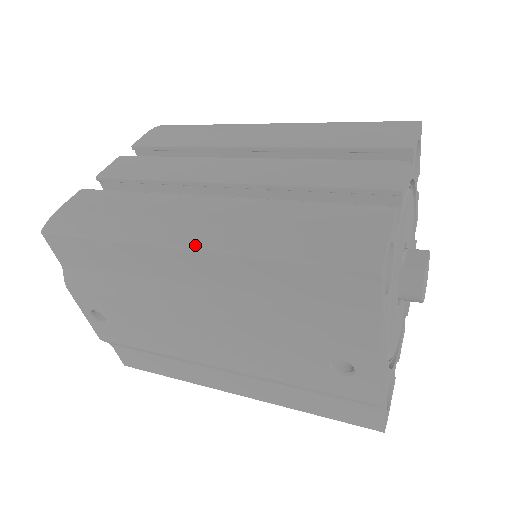
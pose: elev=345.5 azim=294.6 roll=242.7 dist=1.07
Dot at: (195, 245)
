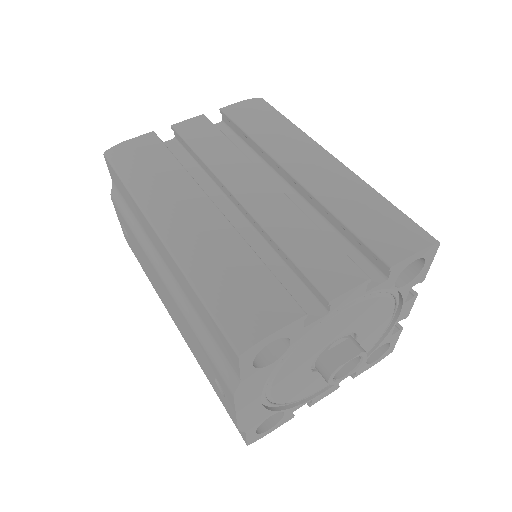
Dot at: (165, 239)
